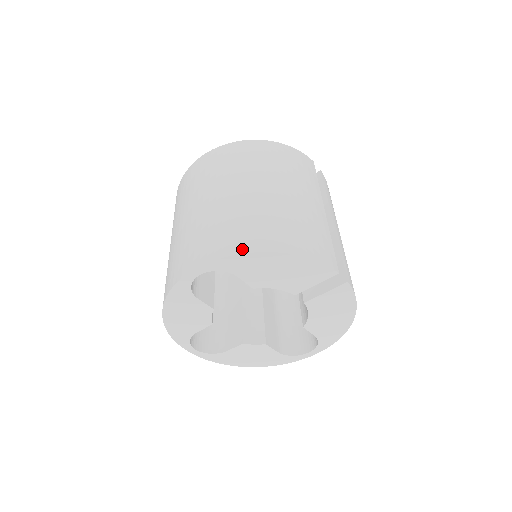
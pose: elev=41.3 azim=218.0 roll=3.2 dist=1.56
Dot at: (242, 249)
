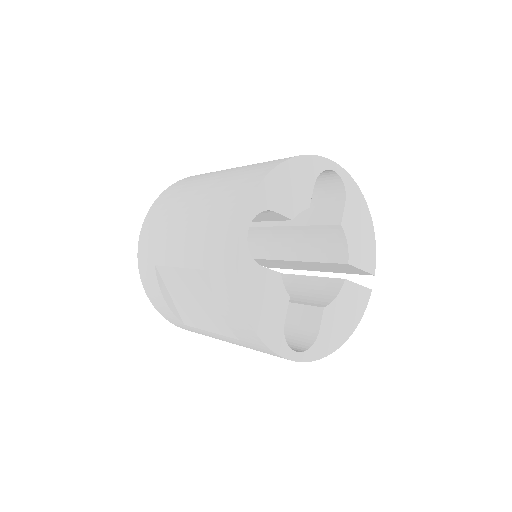
Dot at: occluded
